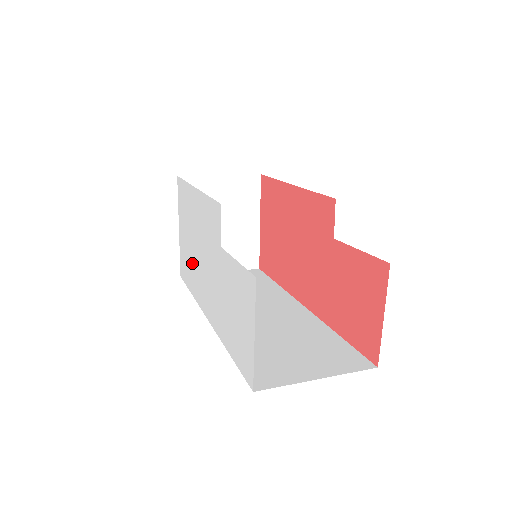
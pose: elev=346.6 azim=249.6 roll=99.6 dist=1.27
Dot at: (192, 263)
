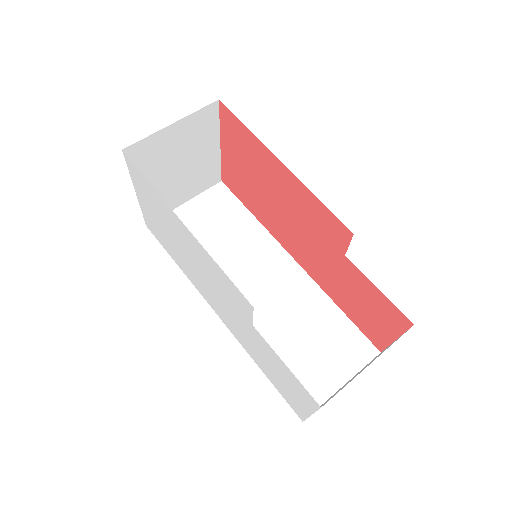
Dot at: (179, 255)
